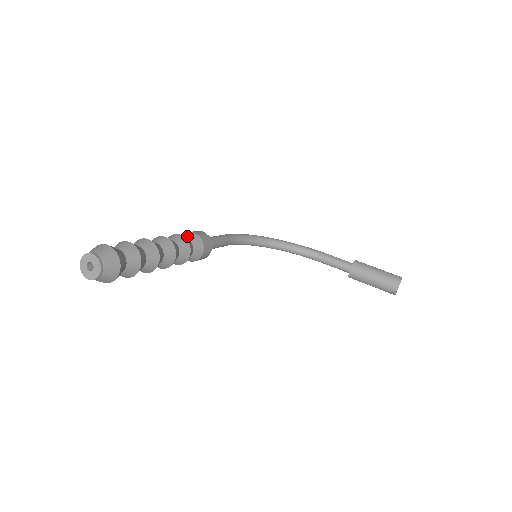
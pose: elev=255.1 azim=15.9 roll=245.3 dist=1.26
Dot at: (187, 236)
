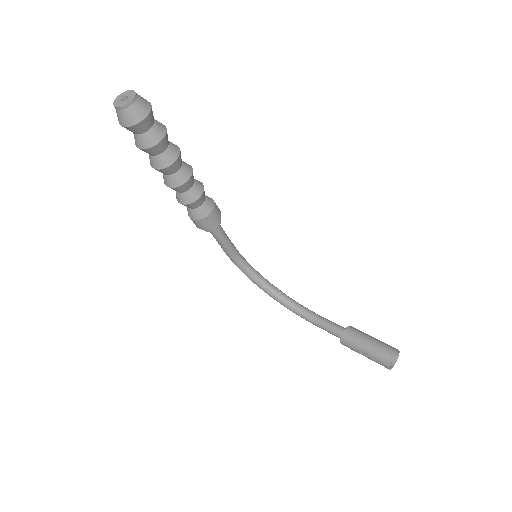
Dot at: occluded
